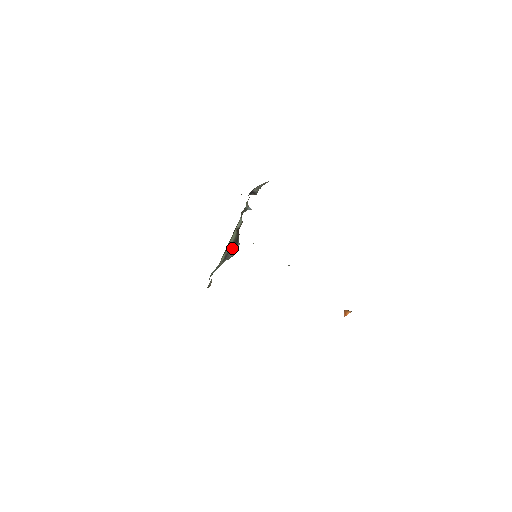
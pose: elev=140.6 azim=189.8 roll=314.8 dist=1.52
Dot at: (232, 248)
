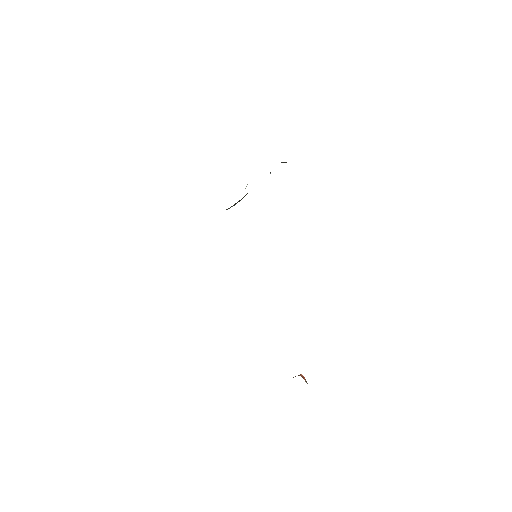
Dot at: (234, 204)
